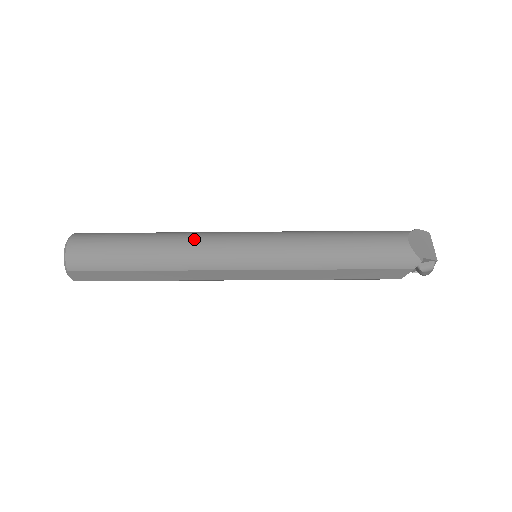
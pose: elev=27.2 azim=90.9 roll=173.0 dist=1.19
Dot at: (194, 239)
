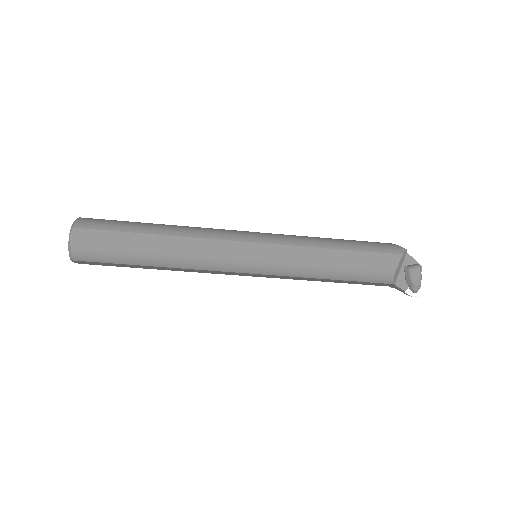
Dot at: occluded
